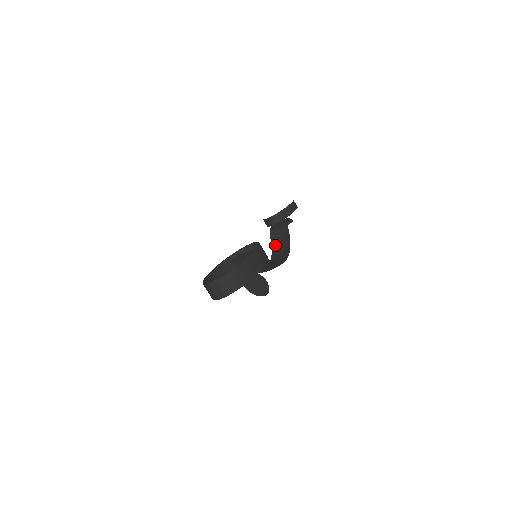
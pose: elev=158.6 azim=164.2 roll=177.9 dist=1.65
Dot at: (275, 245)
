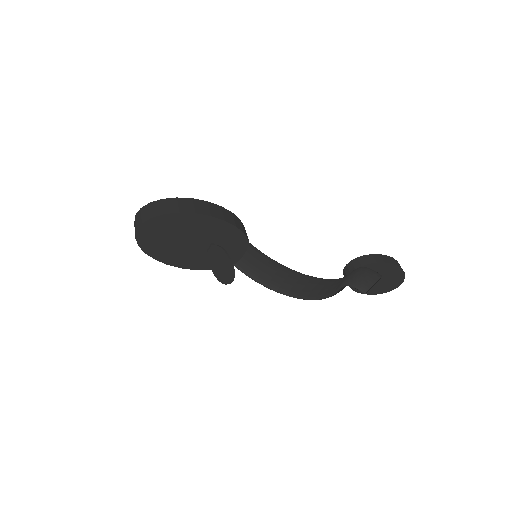
Dot at: occluded
